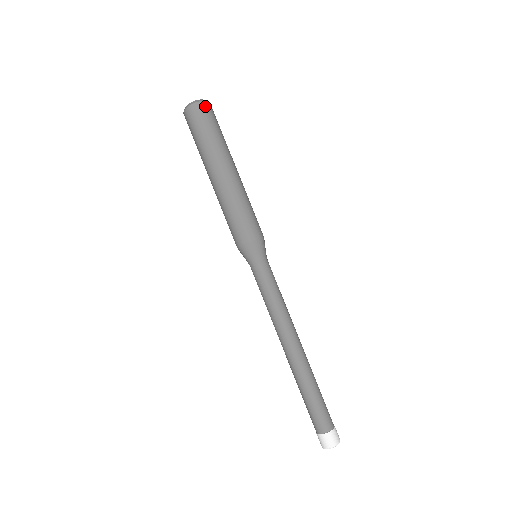
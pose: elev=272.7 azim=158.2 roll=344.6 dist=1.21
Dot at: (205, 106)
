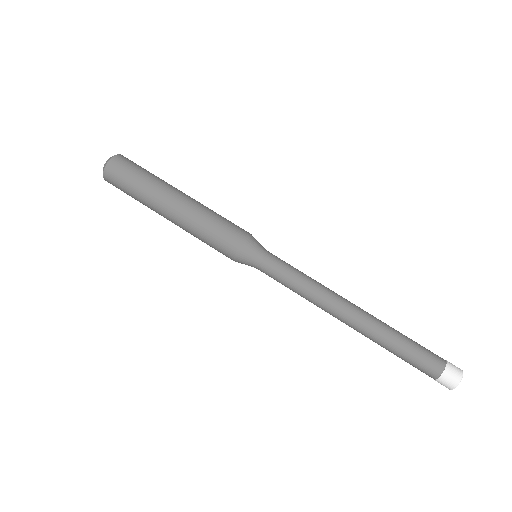
Dot at: (117, 160)
